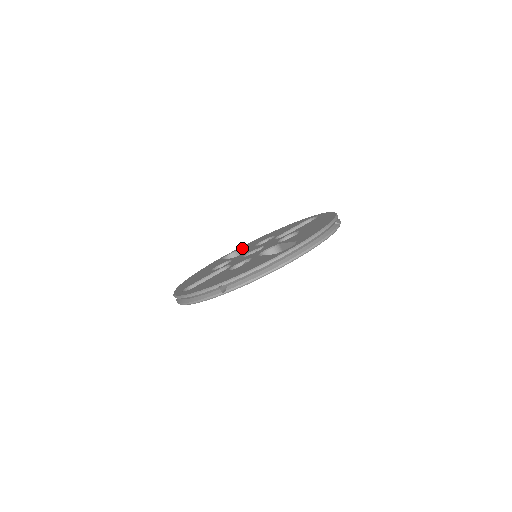
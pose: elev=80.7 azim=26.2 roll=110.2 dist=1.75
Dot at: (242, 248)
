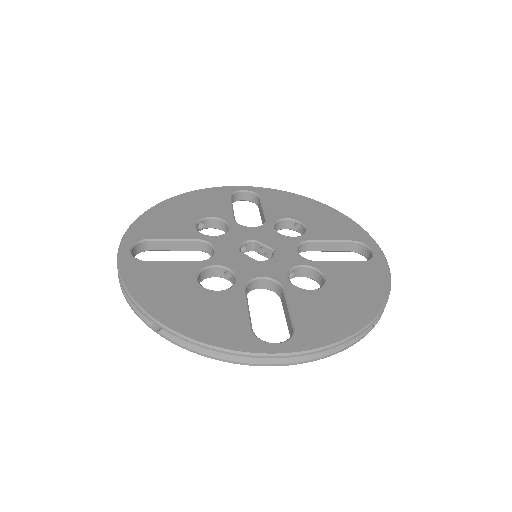
Dot at: (264, 199)
